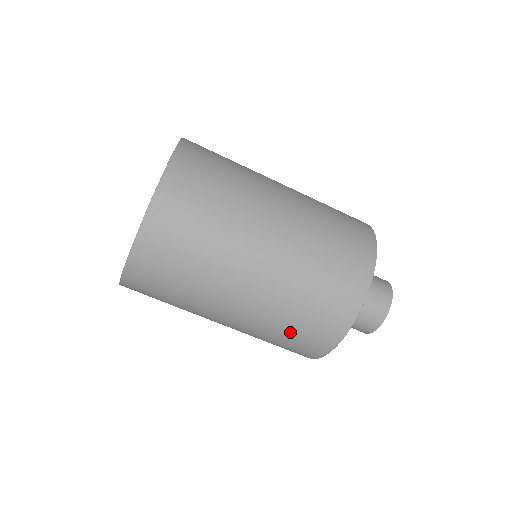
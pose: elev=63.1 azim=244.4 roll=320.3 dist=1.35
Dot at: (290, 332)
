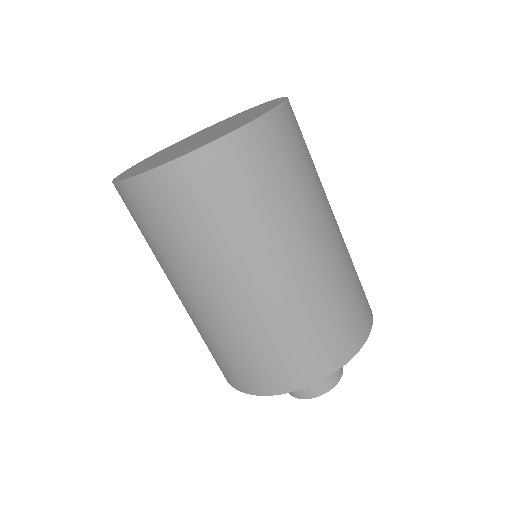
Dot at: (209, 346)
